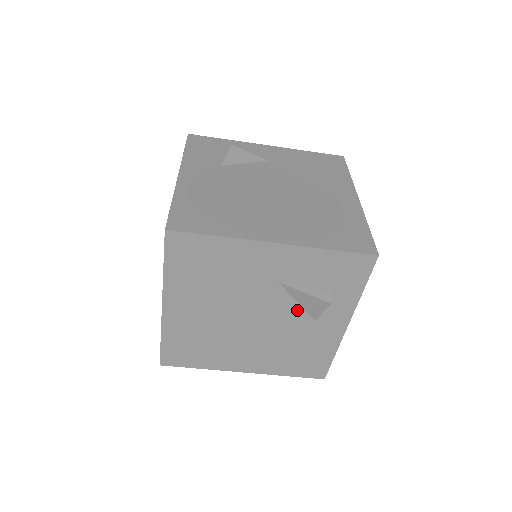
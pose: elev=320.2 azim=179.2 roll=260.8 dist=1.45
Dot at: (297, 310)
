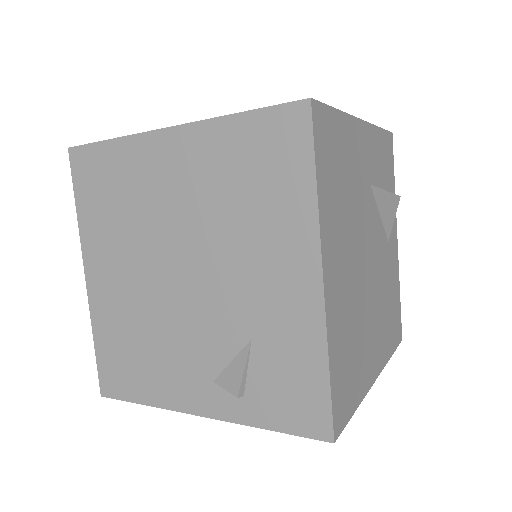
Dot at: (381, 229)
